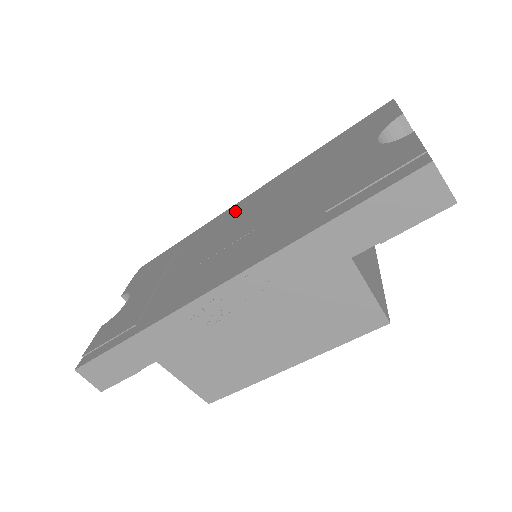
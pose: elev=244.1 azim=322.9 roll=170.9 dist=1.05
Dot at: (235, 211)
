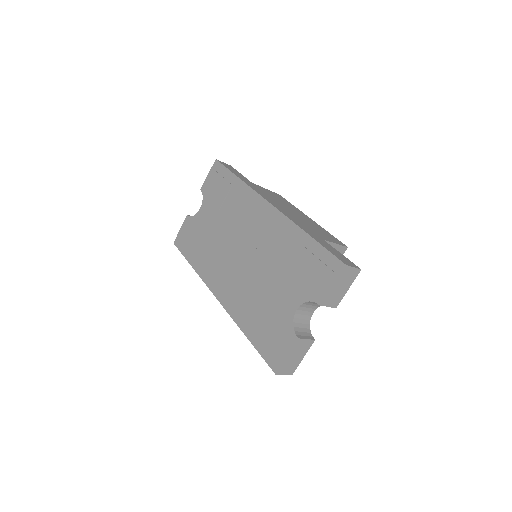
Dot at: (256, 213)
